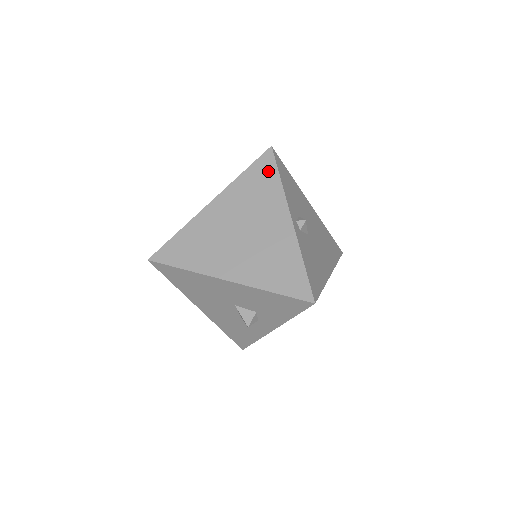
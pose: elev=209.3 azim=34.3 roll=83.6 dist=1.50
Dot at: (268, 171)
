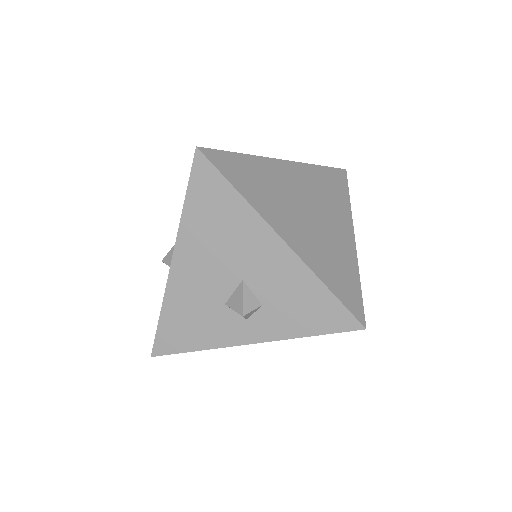
Dot at: (341, 184)
